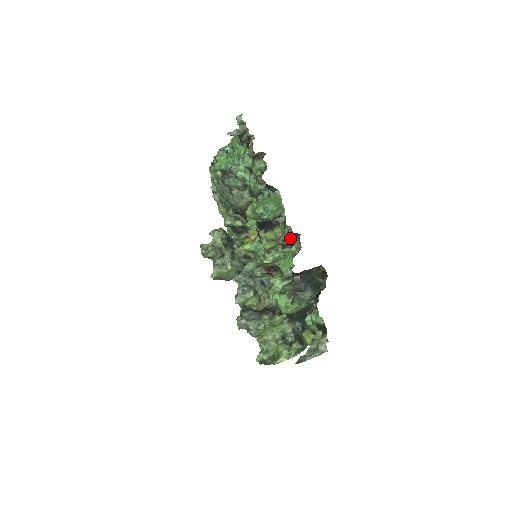
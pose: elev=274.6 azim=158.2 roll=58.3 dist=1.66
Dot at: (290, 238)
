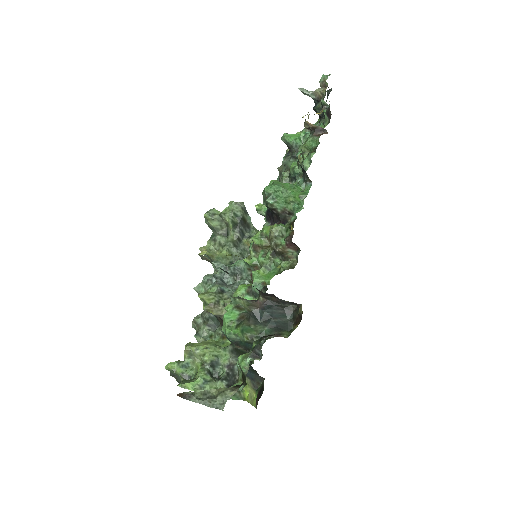
Dot at: (285, 246)
